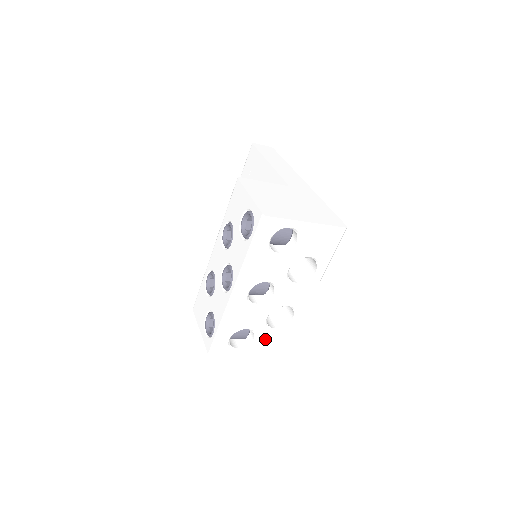
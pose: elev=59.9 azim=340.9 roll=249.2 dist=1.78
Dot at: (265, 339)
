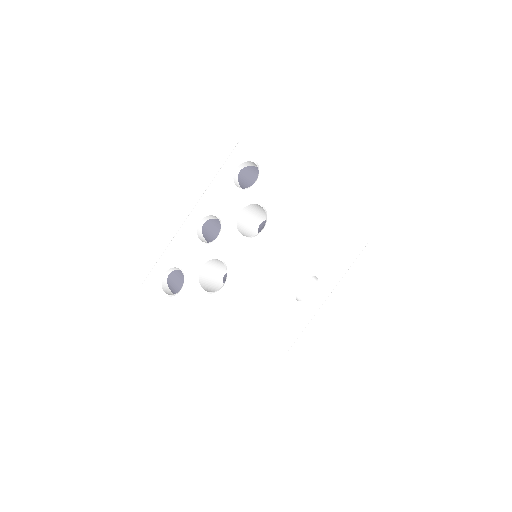
Dot at: (189, 296)
